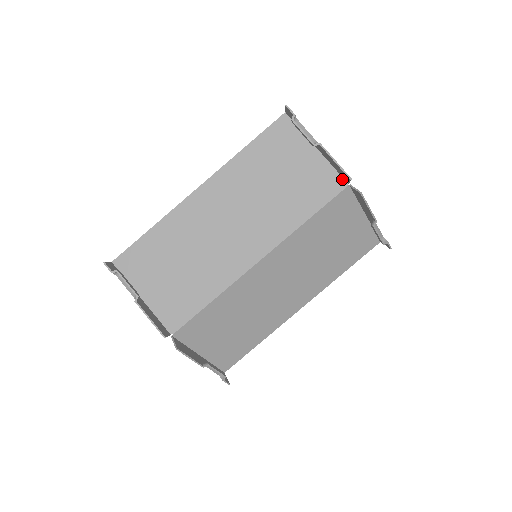
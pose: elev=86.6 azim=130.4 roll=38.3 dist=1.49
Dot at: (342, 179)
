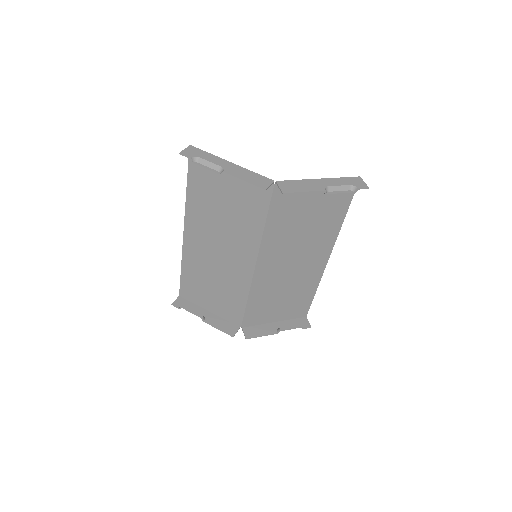
Dot at: (266, 181)
